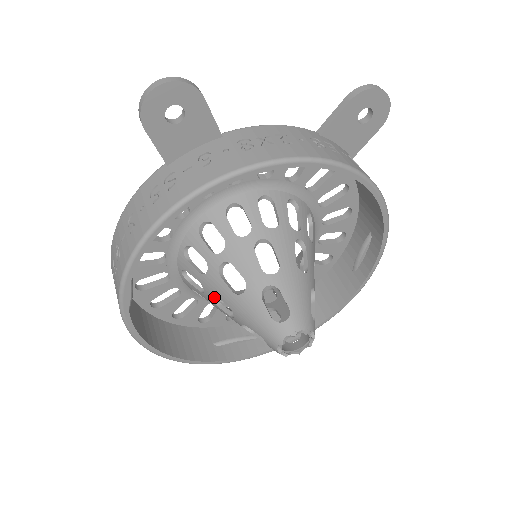
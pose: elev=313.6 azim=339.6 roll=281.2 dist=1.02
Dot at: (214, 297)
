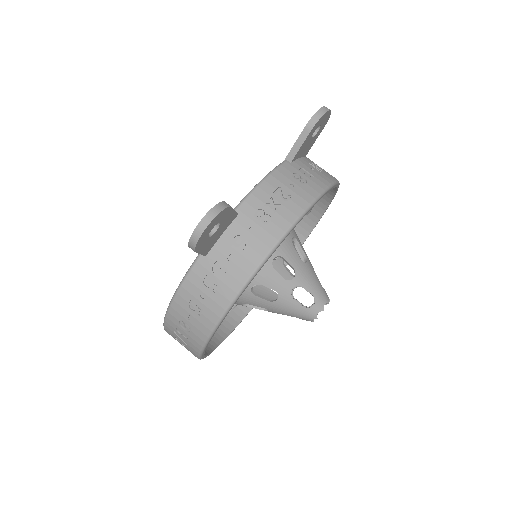
Dot at: occluded
